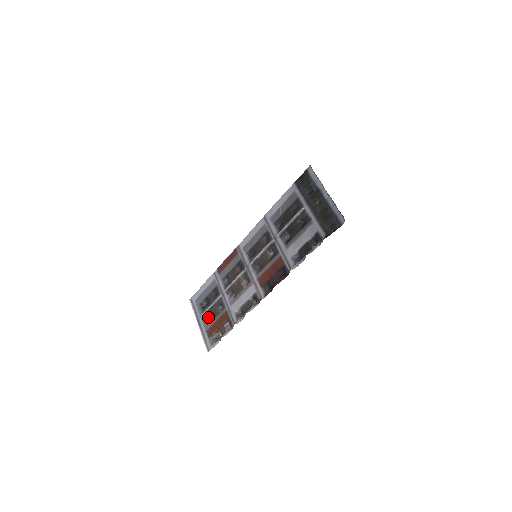
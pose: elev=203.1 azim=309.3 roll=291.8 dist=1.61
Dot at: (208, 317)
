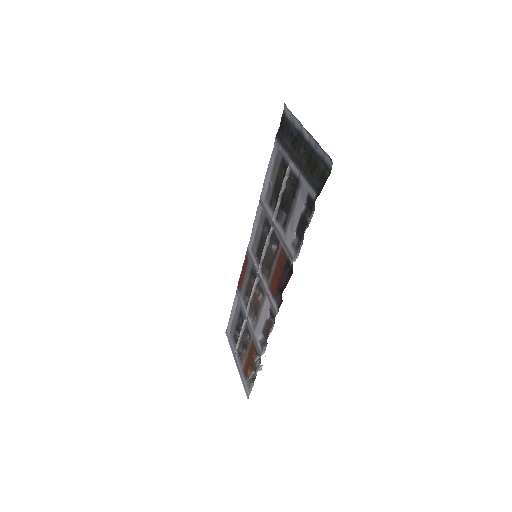
Dot at: (241, 352)
